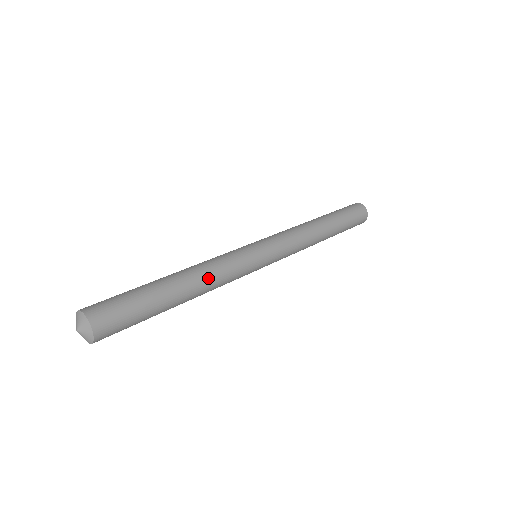
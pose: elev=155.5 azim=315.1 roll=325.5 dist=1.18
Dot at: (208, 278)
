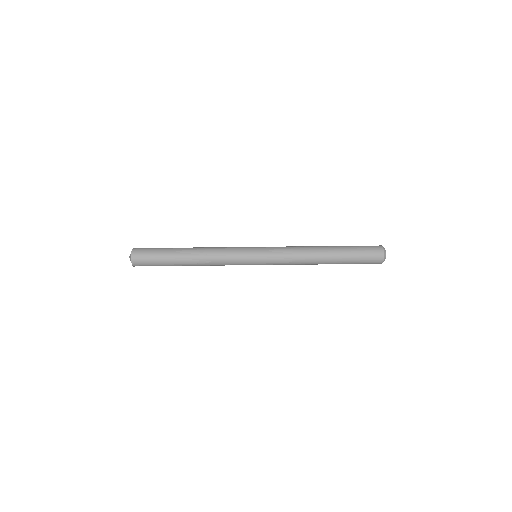
Dot at: (206, 256)
